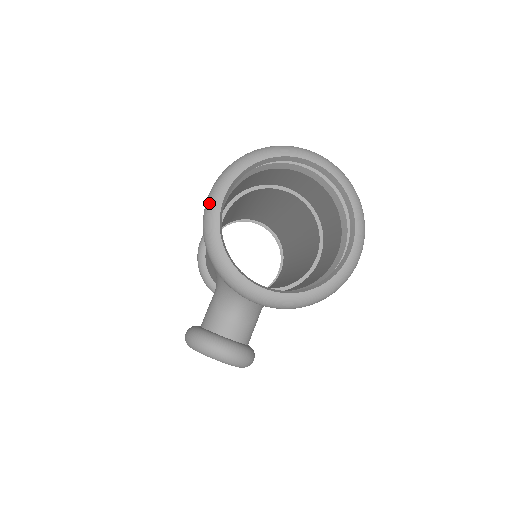
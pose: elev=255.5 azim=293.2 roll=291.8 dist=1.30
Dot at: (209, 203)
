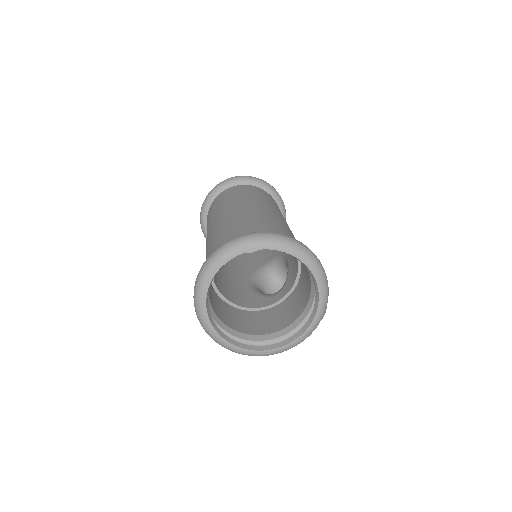
Dot at: occluded
